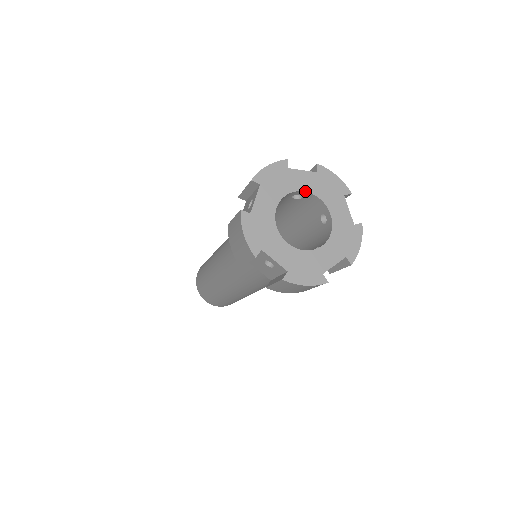
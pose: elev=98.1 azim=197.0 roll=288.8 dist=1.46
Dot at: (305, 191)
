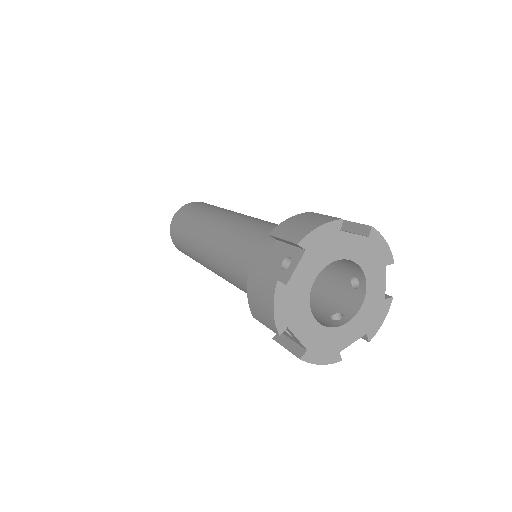
Dot at: (350, 259)
